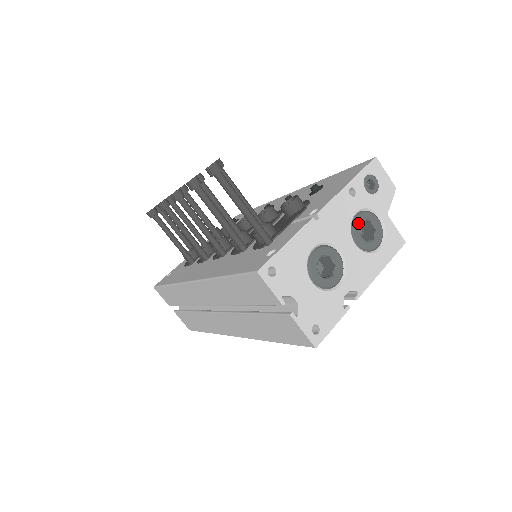
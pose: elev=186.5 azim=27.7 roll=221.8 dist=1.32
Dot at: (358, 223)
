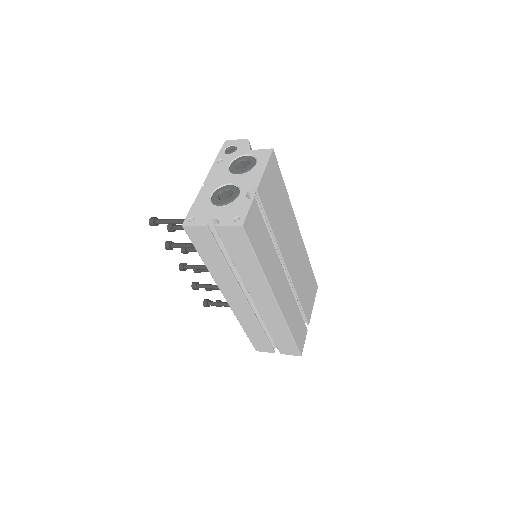
Dot at: (233, 167)
